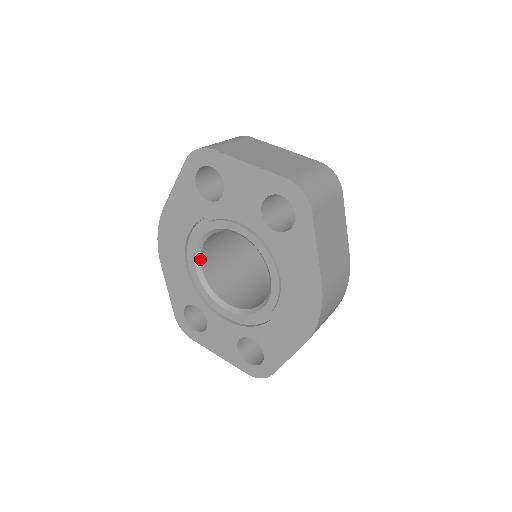
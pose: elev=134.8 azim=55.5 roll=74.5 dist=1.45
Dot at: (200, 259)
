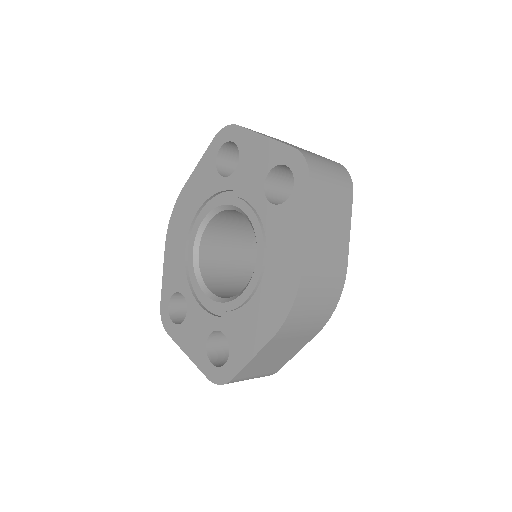
Dot at: (200, 241)
